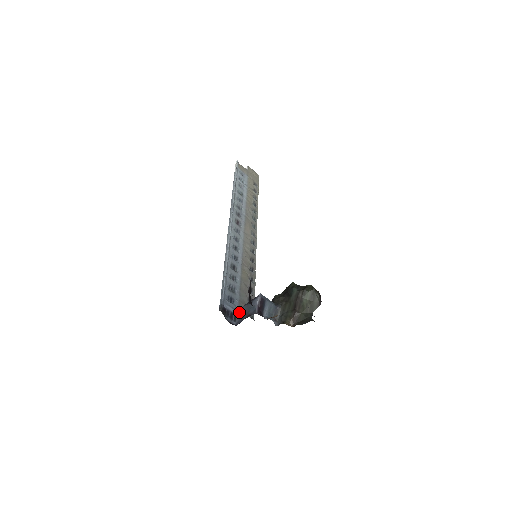
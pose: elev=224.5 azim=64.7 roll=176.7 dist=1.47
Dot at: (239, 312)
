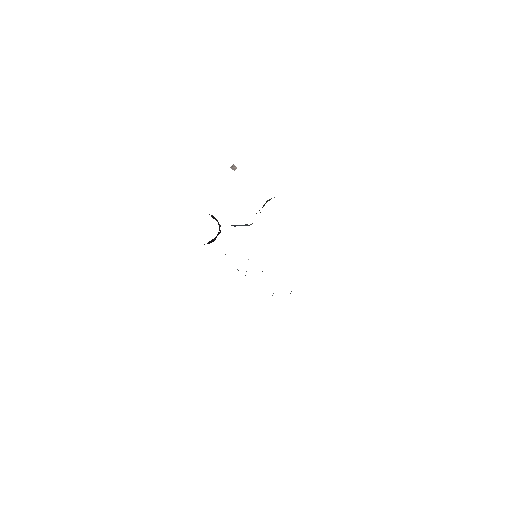
Dot at: occluded
